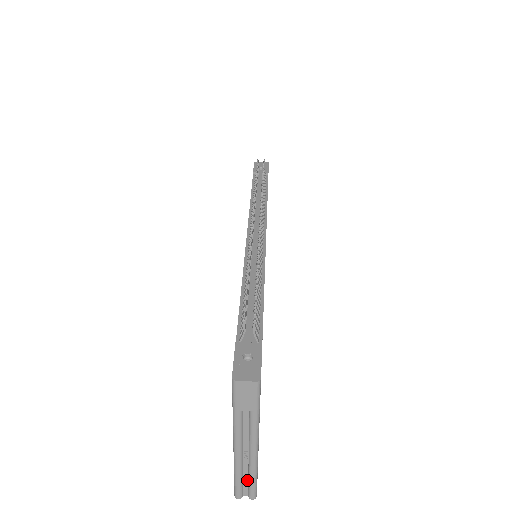
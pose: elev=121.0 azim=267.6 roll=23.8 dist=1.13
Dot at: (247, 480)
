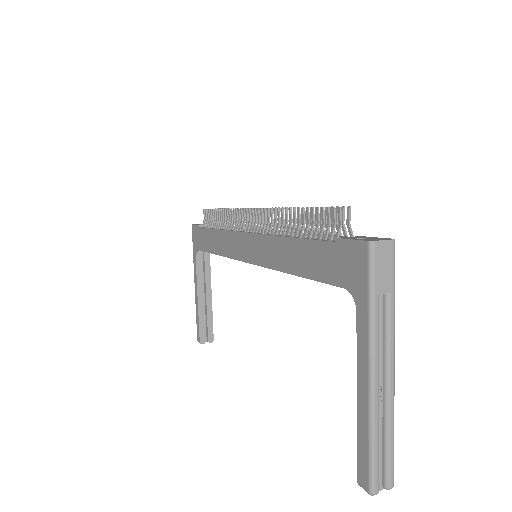
Dot at: (381, 451)
